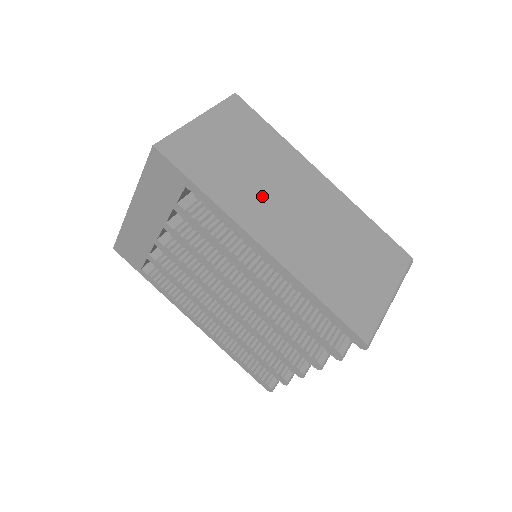
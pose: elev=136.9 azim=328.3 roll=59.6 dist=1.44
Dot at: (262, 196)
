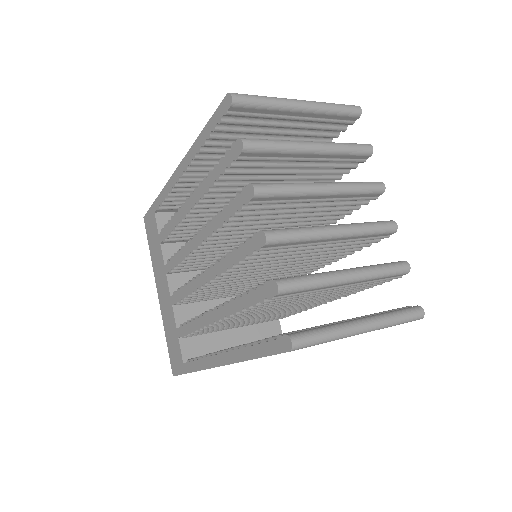
Dot at: occluded
